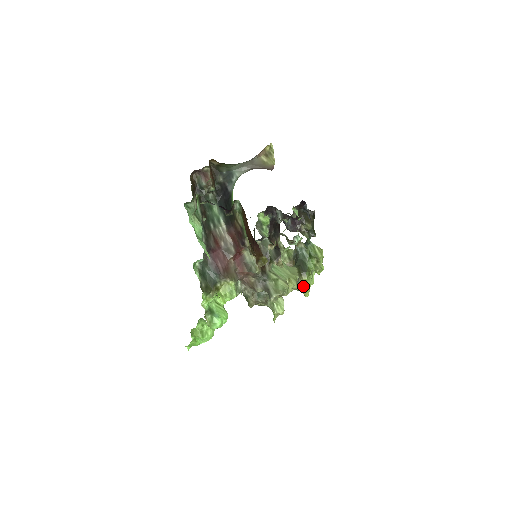
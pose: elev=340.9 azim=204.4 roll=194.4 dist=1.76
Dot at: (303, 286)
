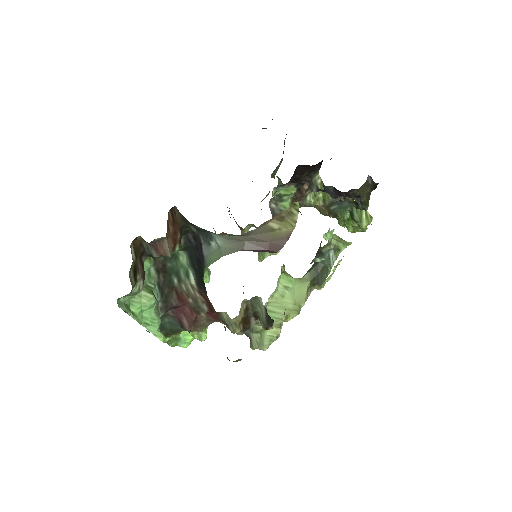
Dot at: occluded
